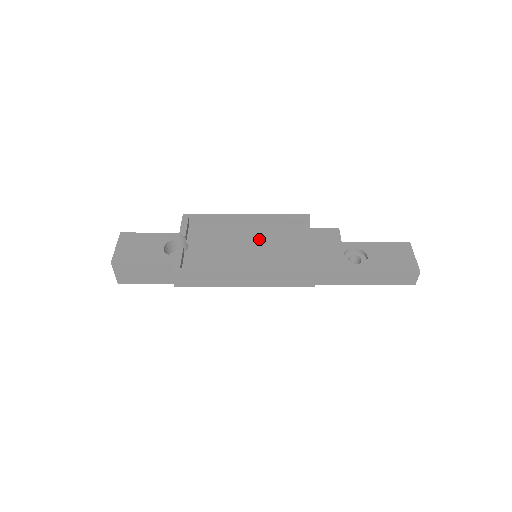
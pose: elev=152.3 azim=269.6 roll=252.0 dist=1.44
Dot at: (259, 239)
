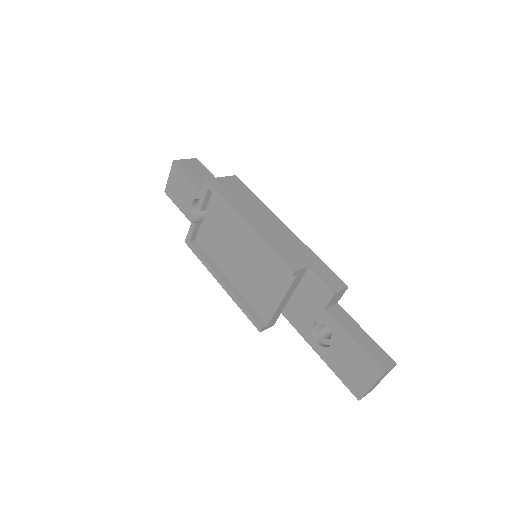
Dot at: (250, 254)
